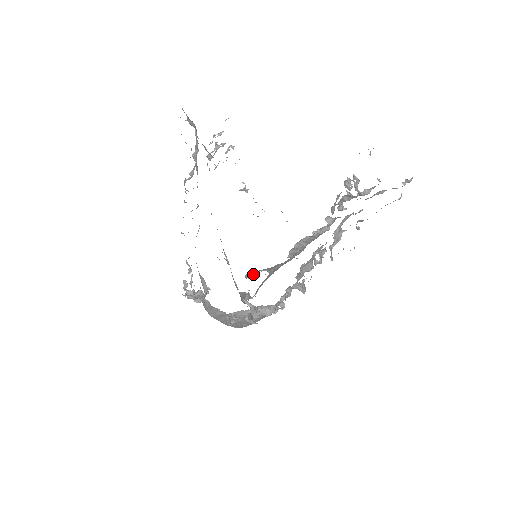
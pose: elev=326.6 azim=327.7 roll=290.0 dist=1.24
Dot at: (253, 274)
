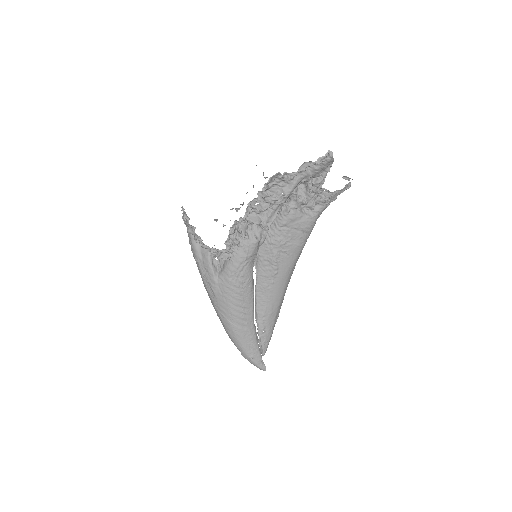
Dot at: occluded
